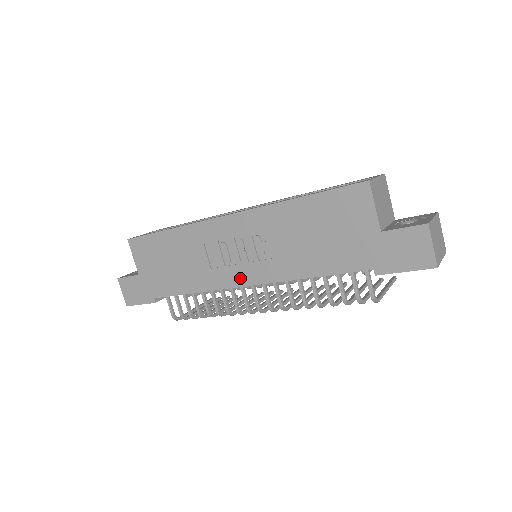
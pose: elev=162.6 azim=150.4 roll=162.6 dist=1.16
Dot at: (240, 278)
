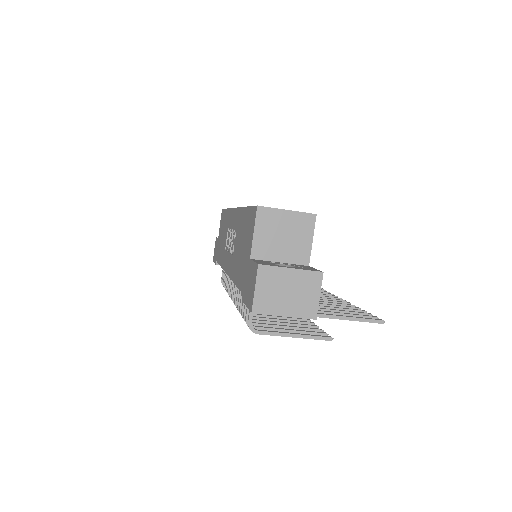
Dot at: (226, 264)
